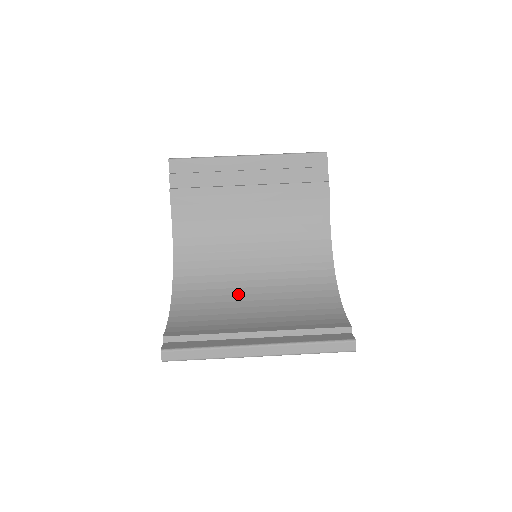
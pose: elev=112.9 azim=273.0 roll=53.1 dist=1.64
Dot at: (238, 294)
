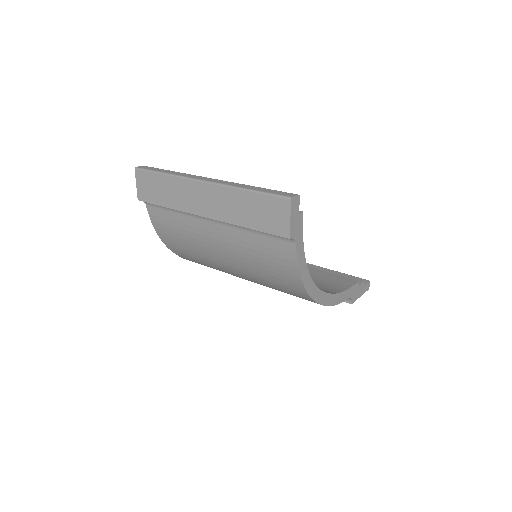
Dot at: occluded
